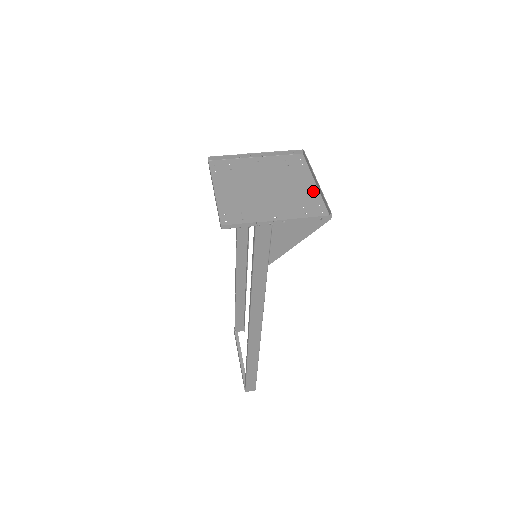
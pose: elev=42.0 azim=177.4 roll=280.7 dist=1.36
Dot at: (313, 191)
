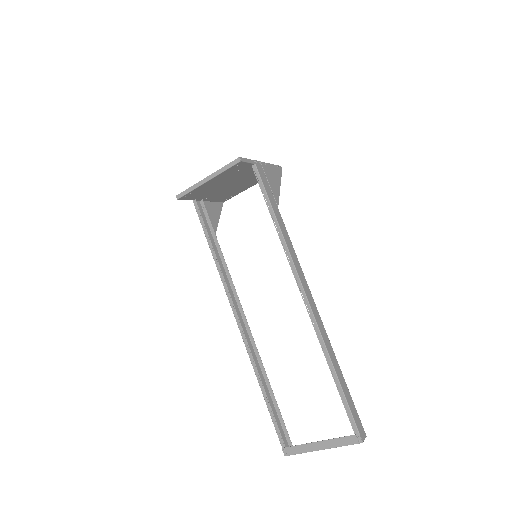
Dot at: (256, 182)
